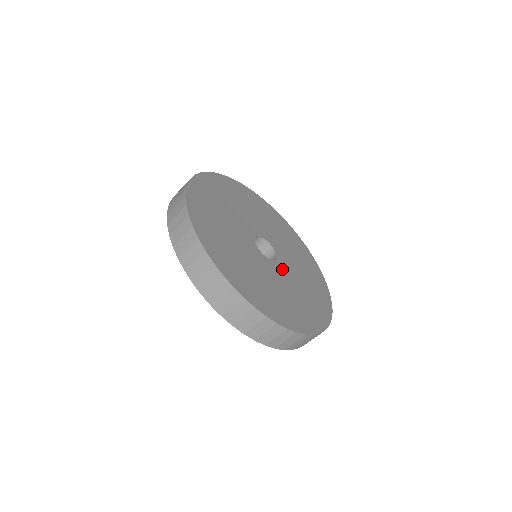
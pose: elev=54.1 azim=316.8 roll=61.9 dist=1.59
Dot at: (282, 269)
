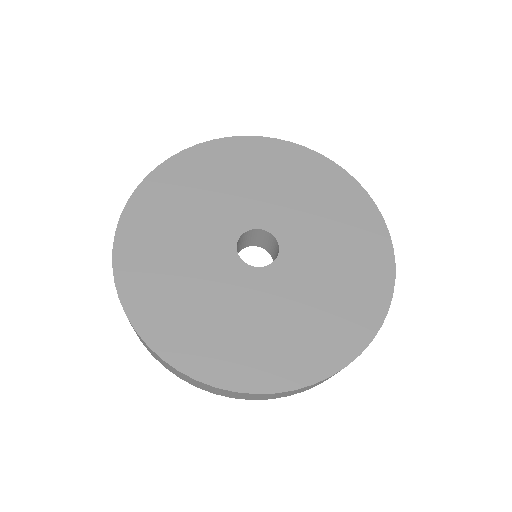
Dot at: (272, 281)
